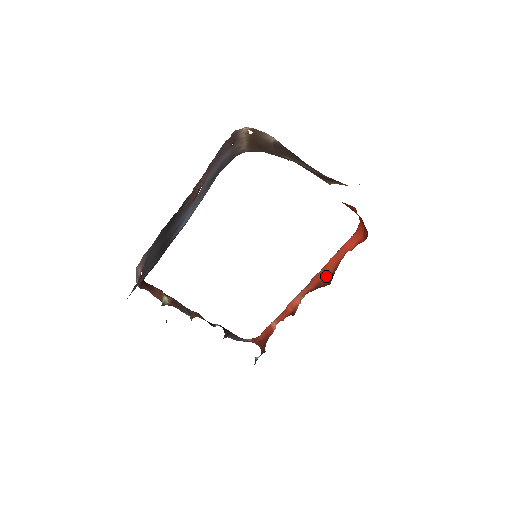
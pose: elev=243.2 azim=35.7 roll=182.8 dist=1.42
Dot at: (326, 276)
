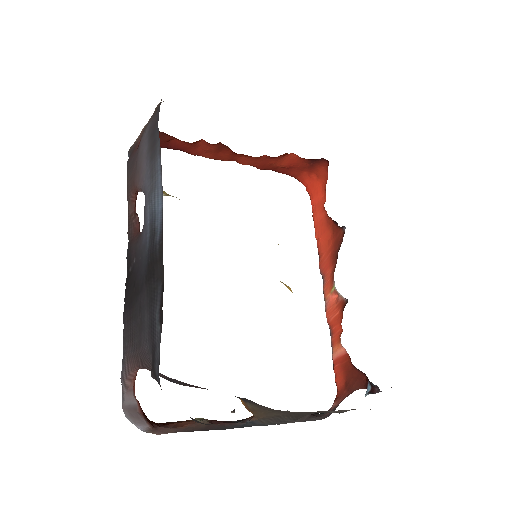
Dot at: (331, 243)
